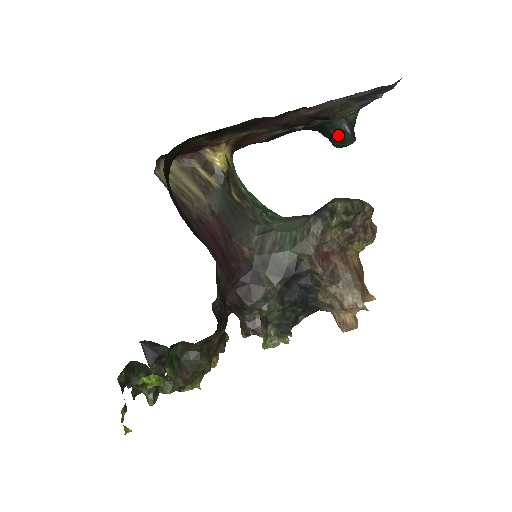
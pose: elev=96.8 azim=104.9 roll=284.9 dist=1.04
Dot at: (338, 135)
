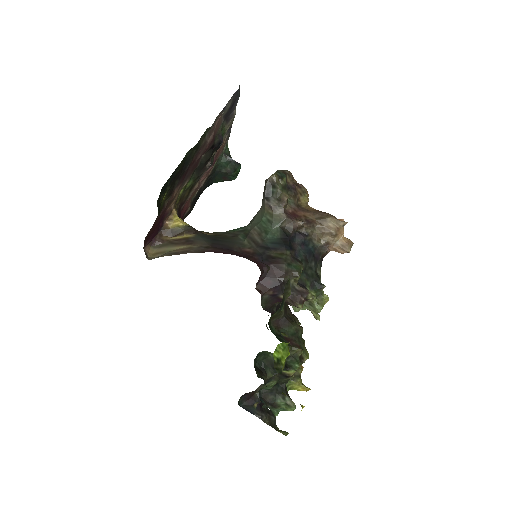
Dot at: (229, 168)
